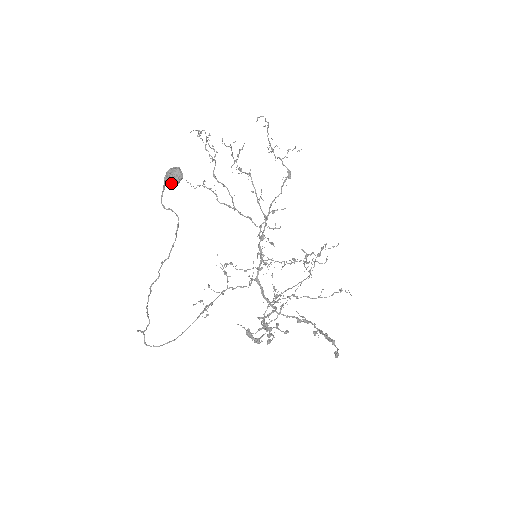
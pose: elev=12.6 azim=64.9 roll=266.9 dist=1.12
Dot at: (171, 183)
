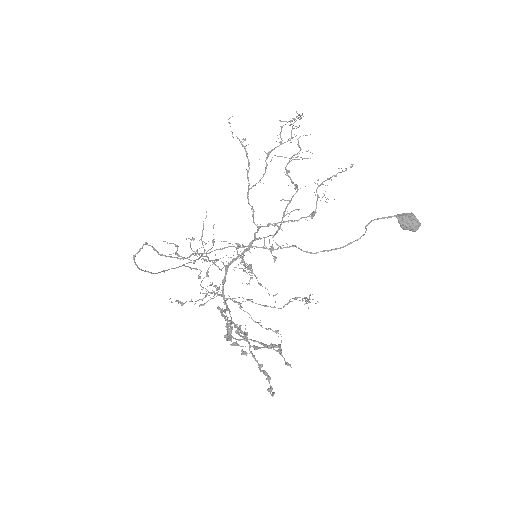
Dot at: (405, 225)
